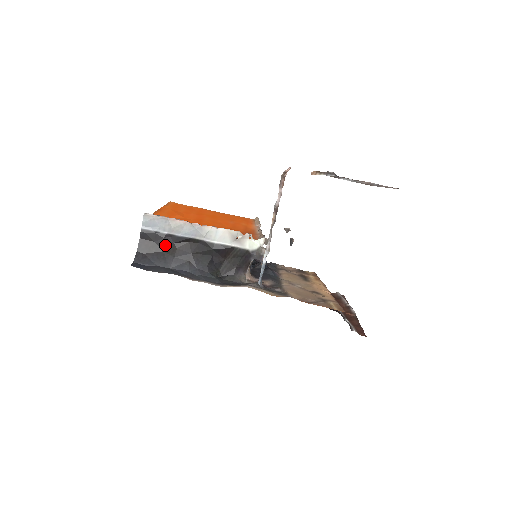
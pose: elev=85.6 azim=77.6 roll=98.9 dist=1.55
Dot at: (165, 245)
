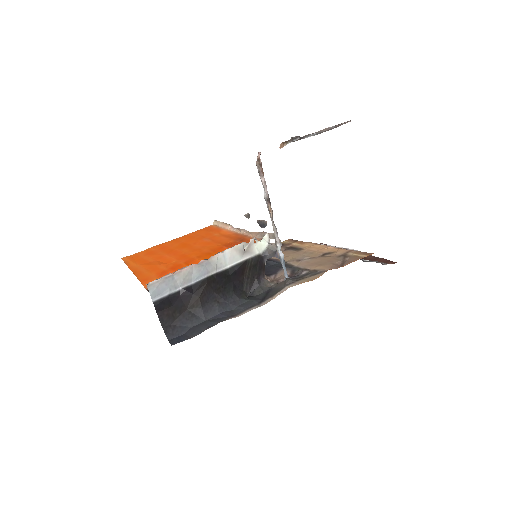
Dot at: (185, 302)
